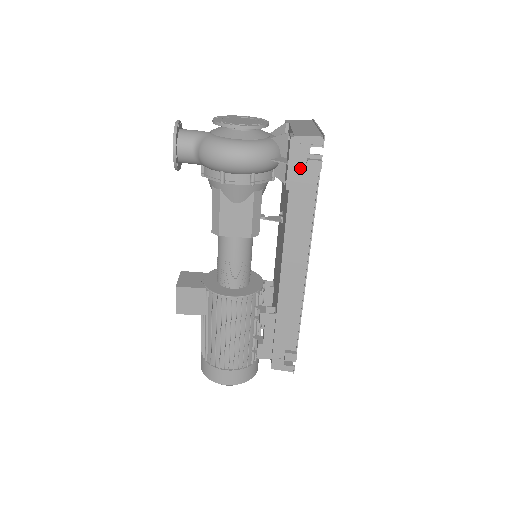
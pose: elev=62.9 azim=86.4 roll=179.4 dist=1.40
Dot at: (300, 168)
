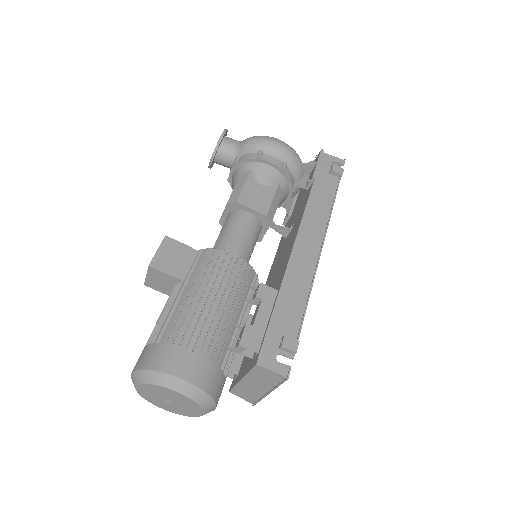
Dot at: (325, 171)
